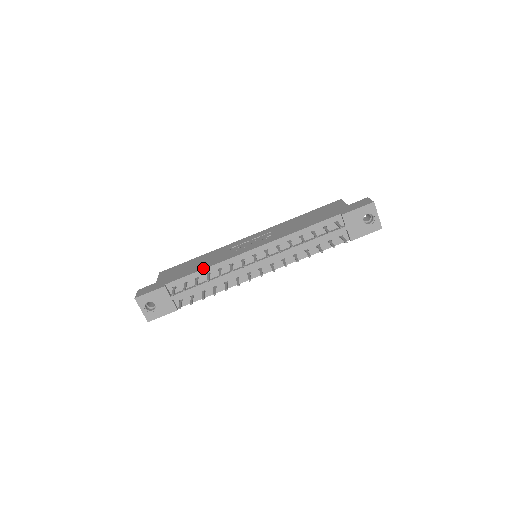
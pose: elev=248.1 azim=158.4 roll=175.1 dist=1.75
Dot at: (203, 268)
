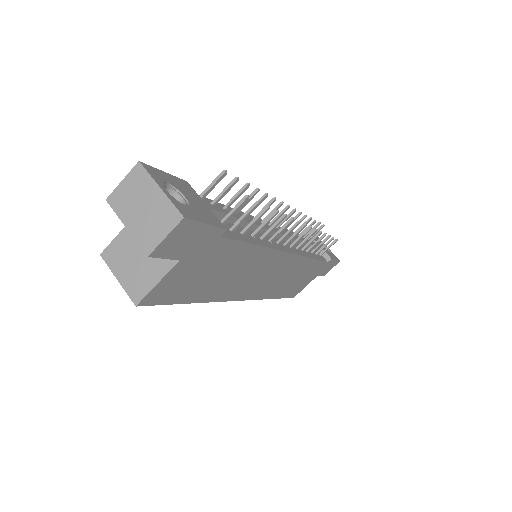
Dot at: occluded
